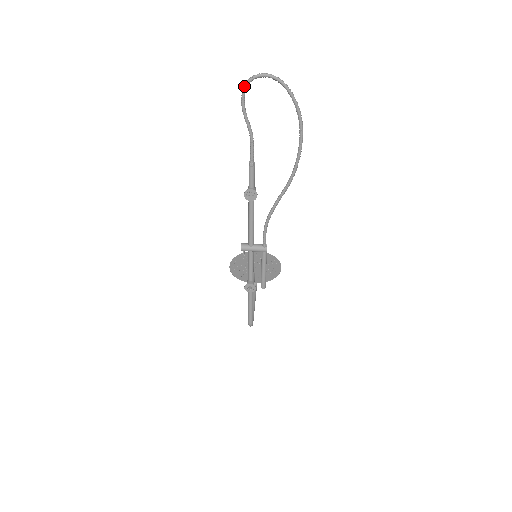
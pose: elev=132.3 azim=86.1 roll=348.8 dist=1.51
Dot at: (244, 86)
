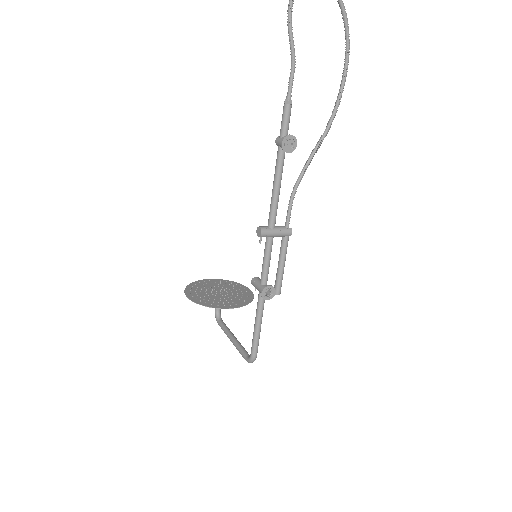
Dot at: out of frame
